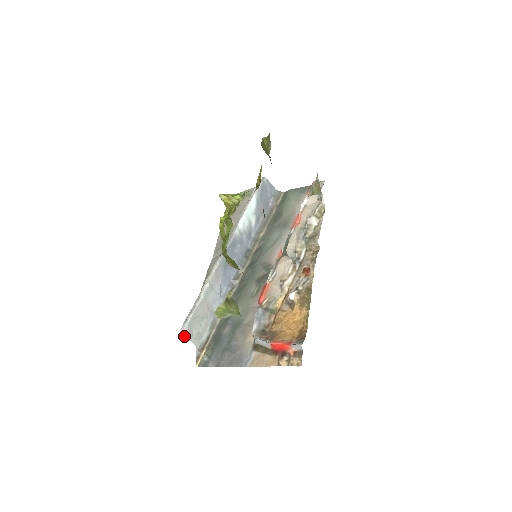
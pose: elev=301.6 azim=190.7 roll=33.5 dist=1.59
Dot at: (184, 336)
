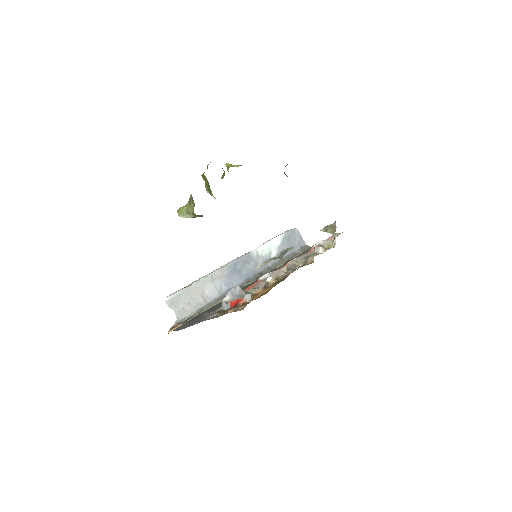
Dot at: (169, 301)
